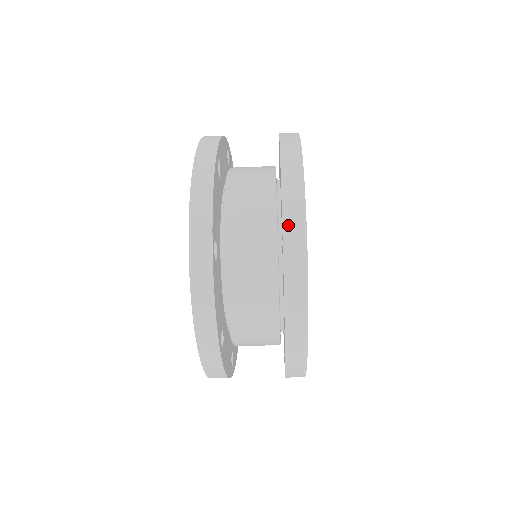
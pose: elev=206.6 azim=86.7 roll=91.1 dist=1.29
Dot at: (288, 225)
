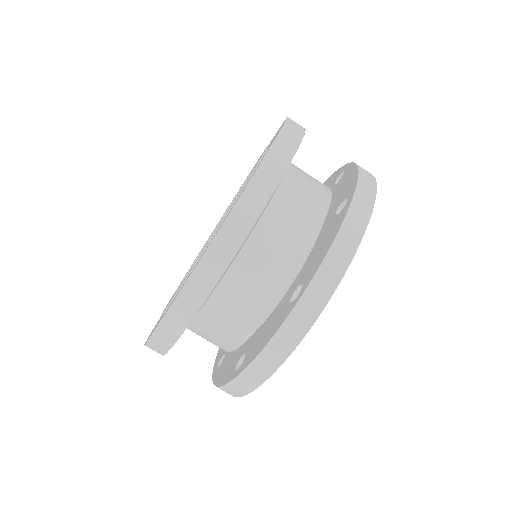
Dot at: (362, 185)
